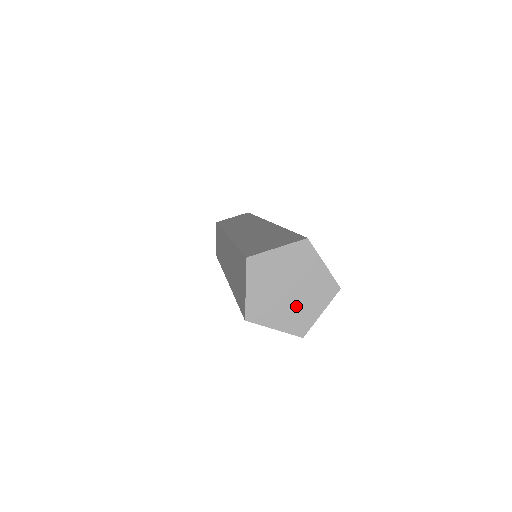
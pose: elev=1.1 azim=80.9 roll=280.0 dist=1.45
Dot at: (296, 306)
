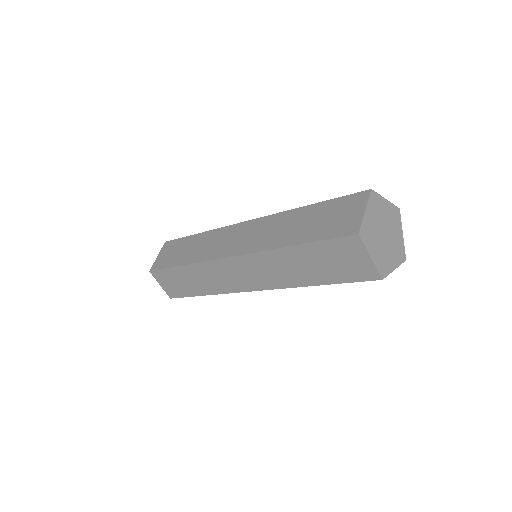
Dot at: (385, 251)
